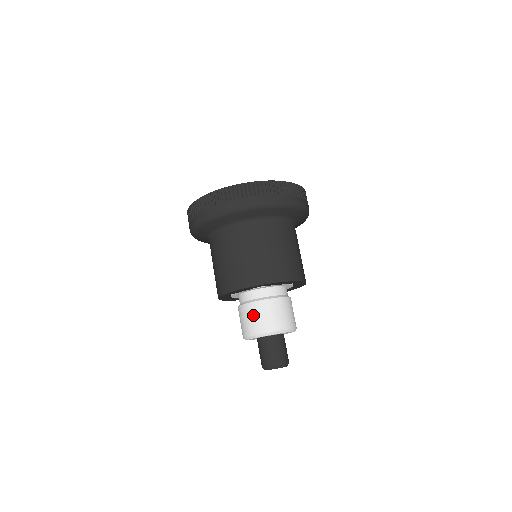
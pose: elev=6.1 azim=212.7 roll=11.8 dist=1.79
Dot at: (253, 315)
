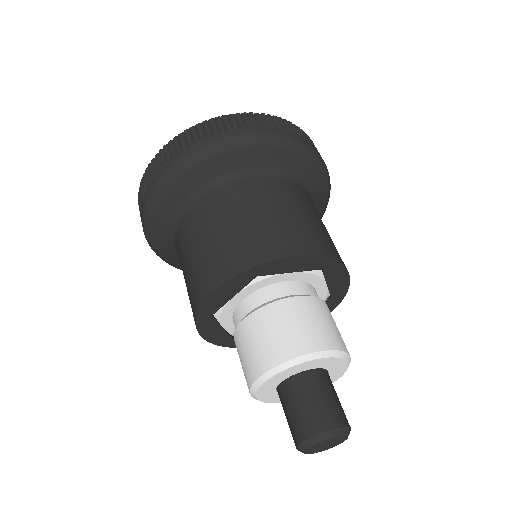
Dot at: (255, 336)
